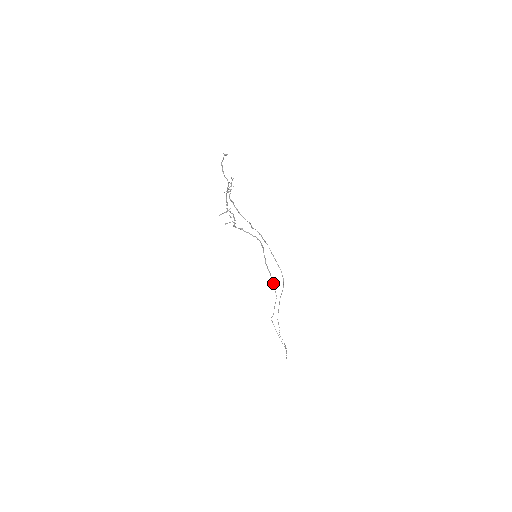
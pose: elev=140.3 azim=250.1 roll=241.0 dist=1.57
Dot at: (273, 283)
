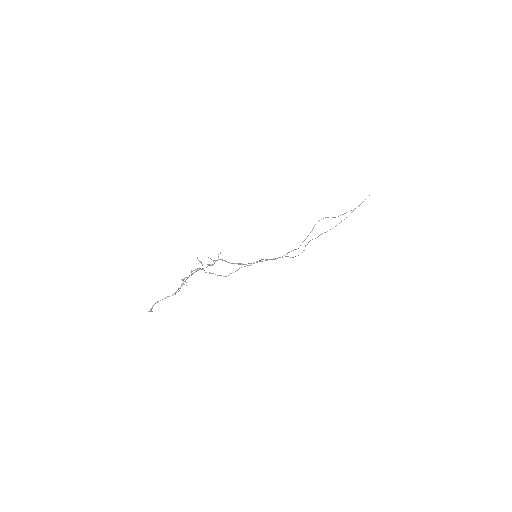
Dot at: occluded
